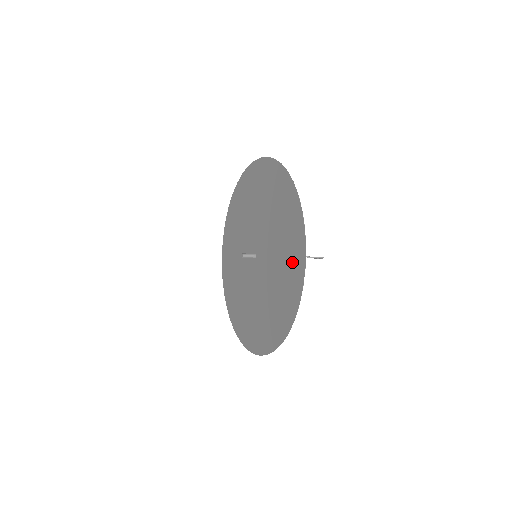
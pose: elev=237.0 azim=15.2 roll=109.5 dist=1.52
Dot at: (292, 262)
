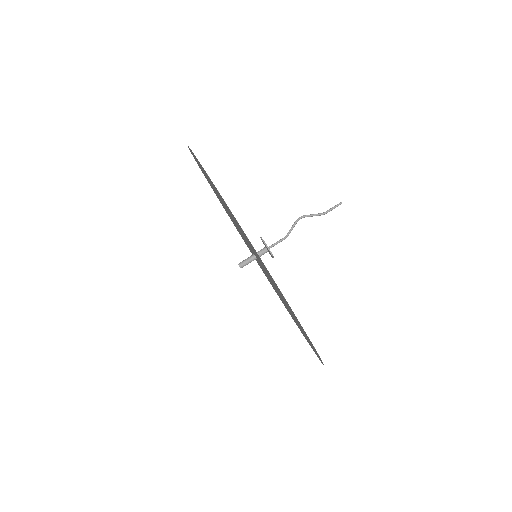
Dot at: occluded
